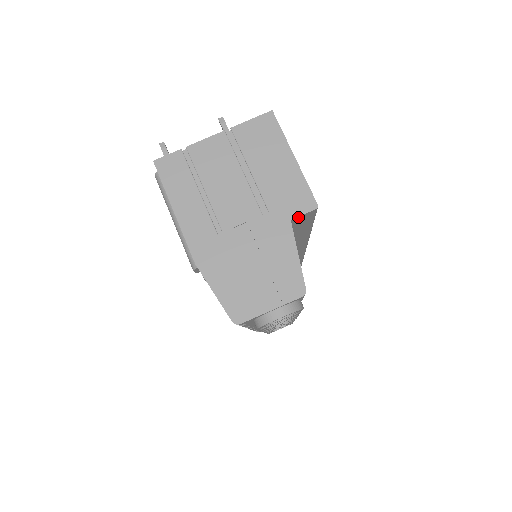
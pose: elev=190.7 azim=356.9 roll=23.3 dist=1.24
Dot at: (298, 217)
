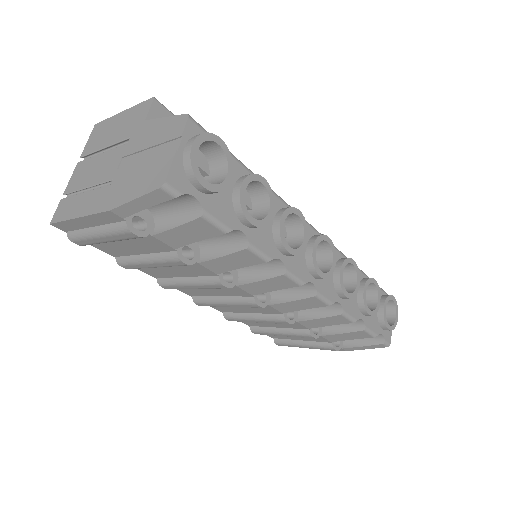
Dot at: (149, 116)
